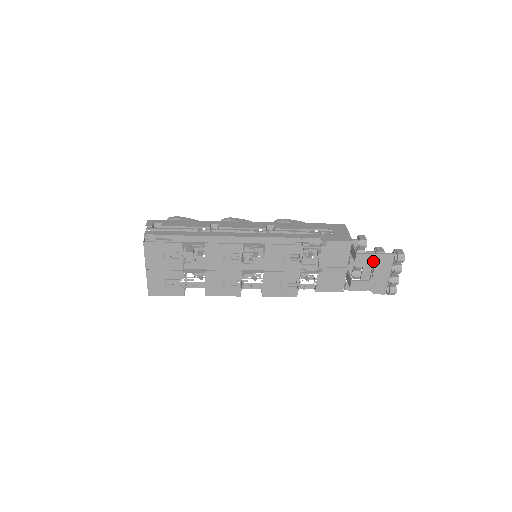
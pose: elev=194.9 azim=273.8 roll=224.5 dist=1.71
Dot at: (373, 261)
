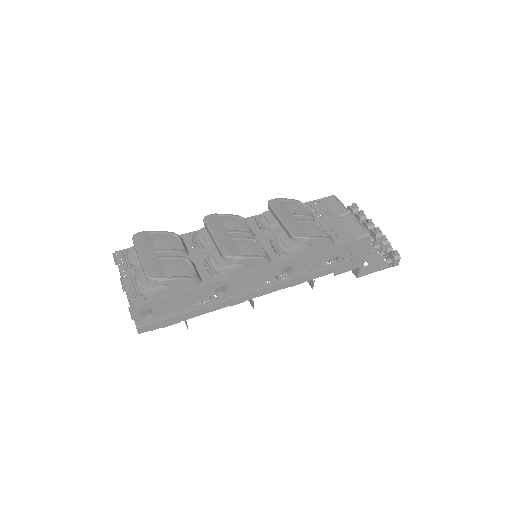
Dot at: (368, 267)
